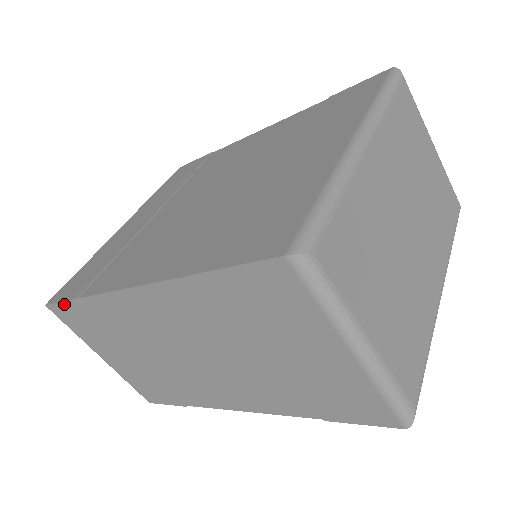
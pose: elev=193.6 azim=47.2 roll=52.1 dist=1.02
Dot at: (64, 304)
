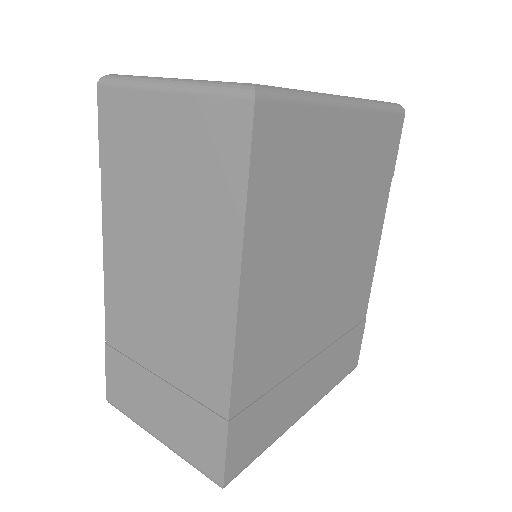
Dot at: (107, 370)
